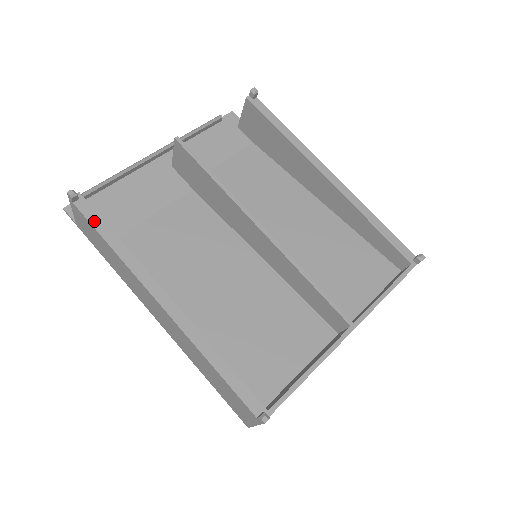
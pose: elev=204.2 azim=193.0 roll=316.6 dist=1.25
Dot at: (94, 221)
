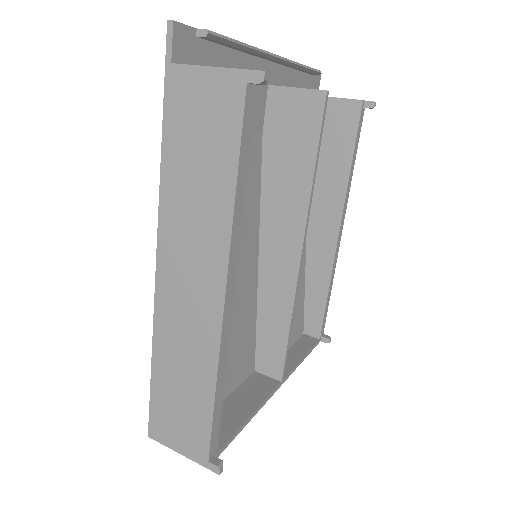
Dot at: (245, 134)
